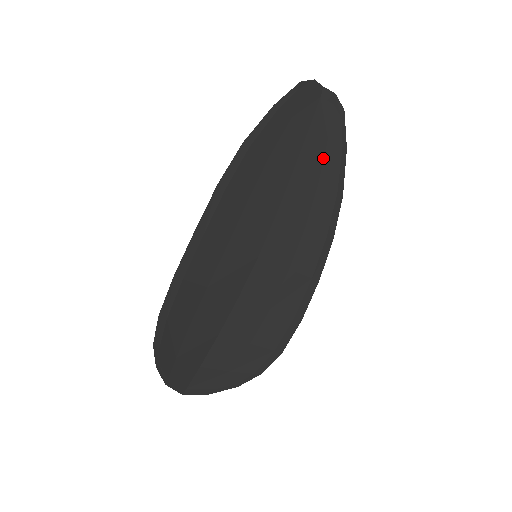
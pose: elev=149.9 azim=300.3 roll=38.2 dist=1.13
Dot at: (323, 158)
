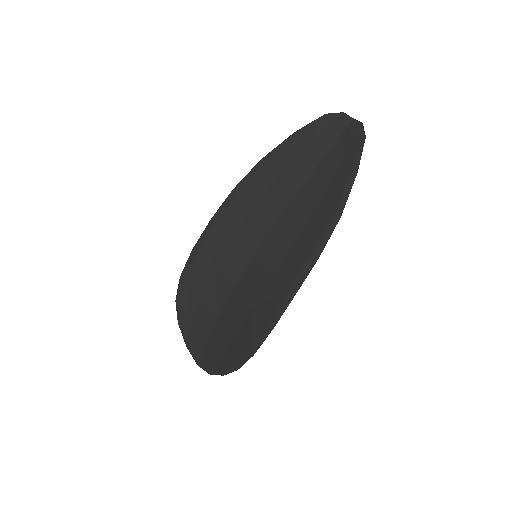
Dot at: (332, 179)
